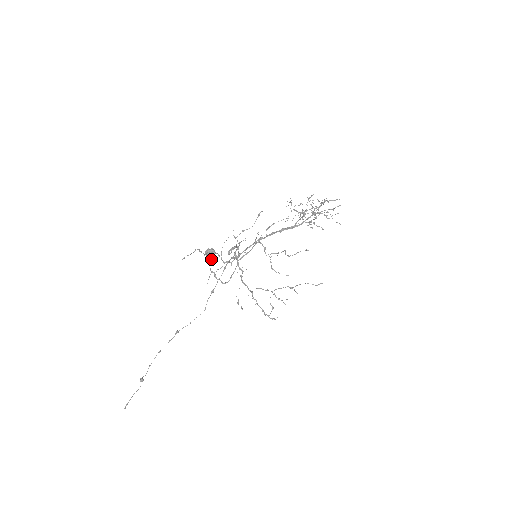
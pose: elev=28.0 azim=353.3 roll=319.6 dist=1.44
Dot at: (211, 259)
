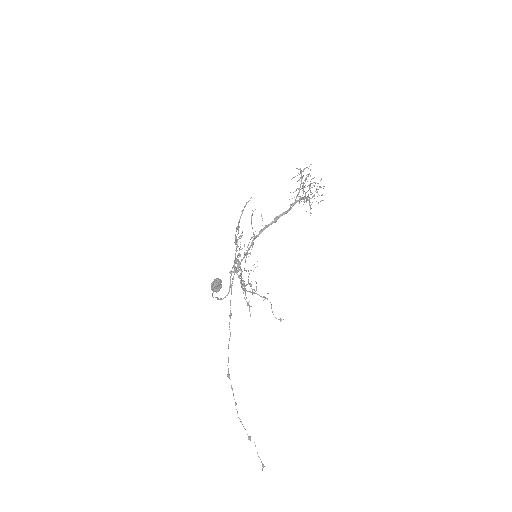
Dot at: occluded
